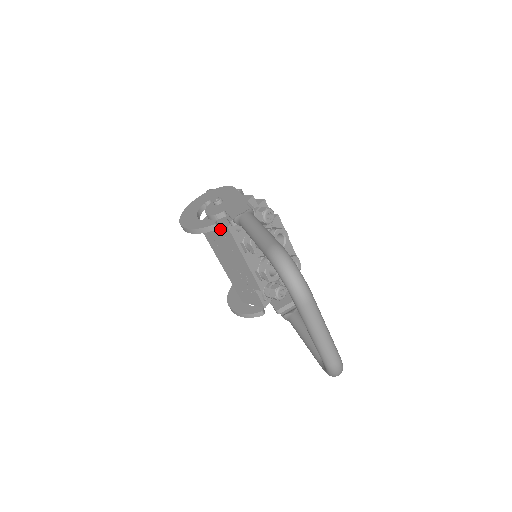
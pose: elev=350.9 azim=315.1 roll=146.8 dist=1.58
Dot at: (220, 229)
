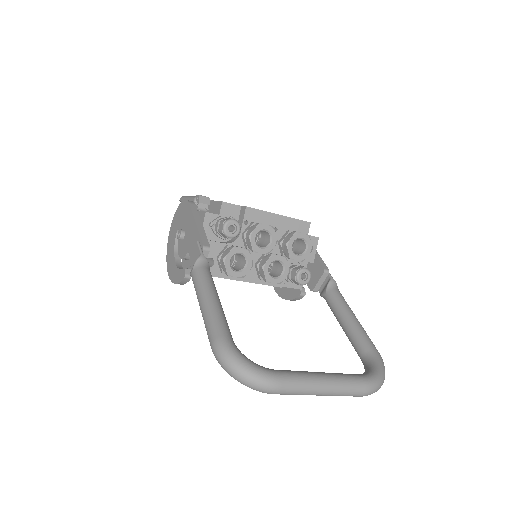
Dot at: occluded
